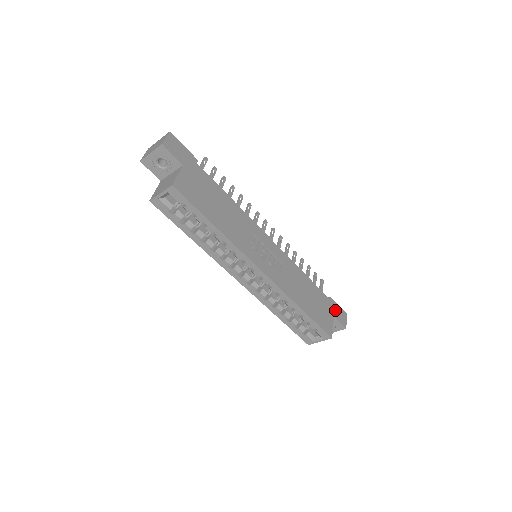
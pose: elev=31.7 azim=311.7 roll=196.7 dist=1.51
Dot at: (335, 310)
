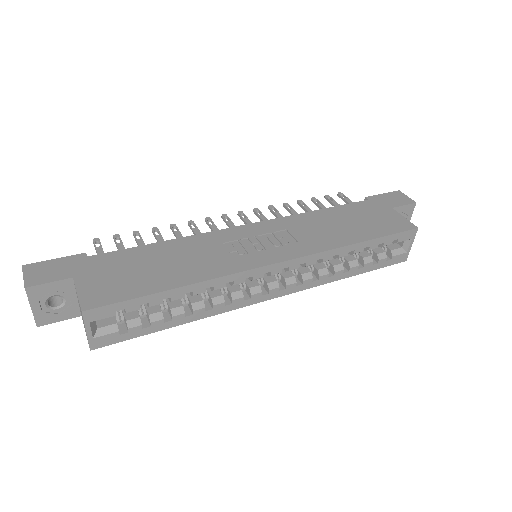
Dot at: (385, 202)
